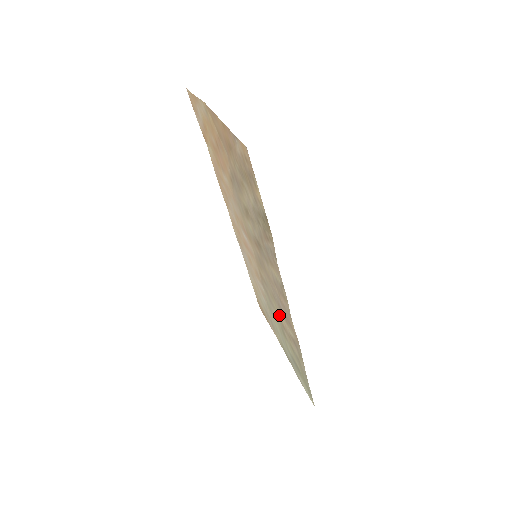
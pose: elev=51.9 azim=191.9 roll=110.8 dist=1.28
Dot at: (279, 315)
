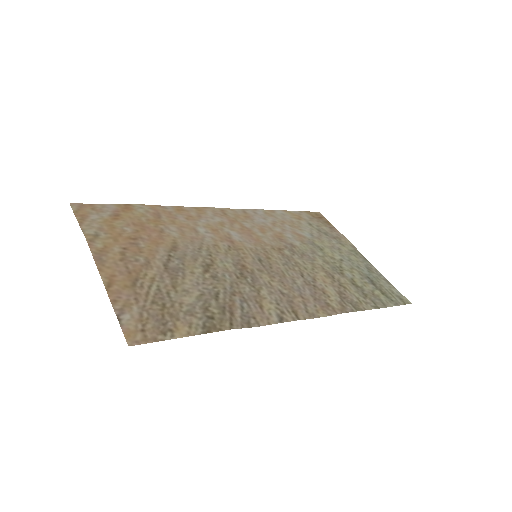
Dot at: (318, 273)
